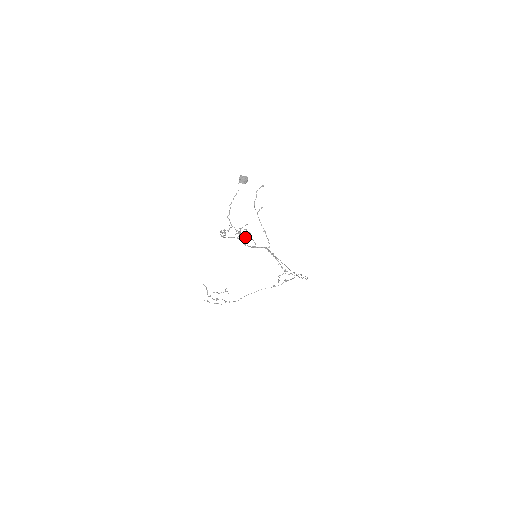
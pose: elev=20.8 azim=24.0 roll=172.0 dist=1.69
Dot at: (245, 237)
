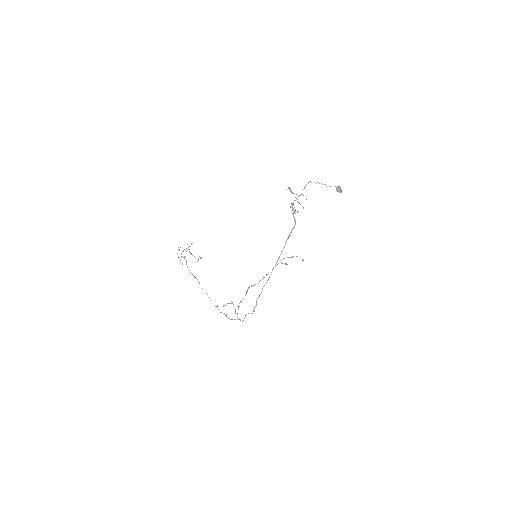
Dot at: (293, 209)
